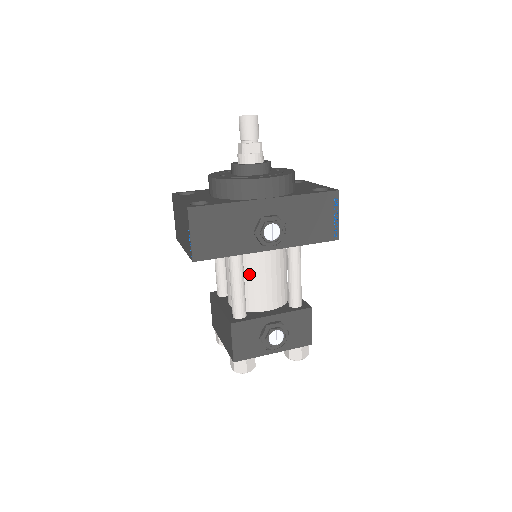
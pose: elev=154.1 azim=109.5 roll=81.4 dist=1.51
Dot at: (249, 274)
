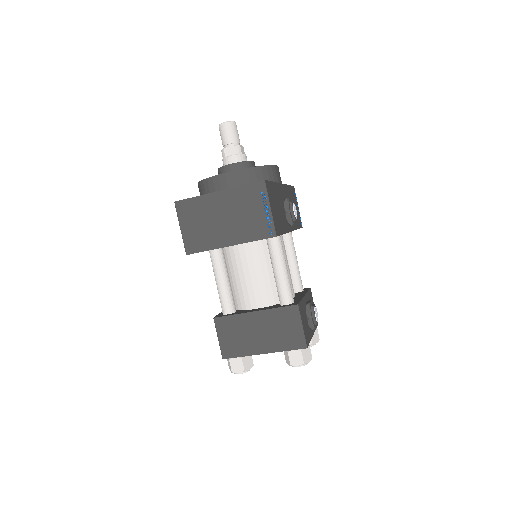
Dot at: occluded
